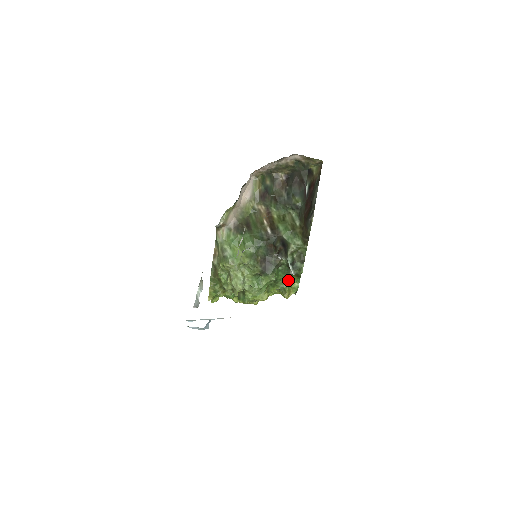
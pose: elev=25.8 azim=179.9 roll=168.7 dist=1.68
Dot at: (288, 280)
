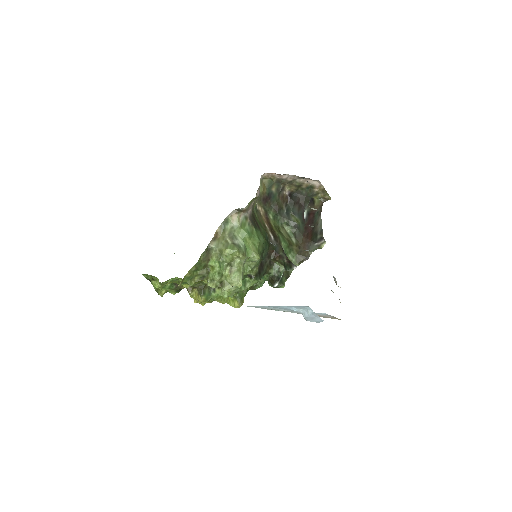
Dot at: (247, 289)
